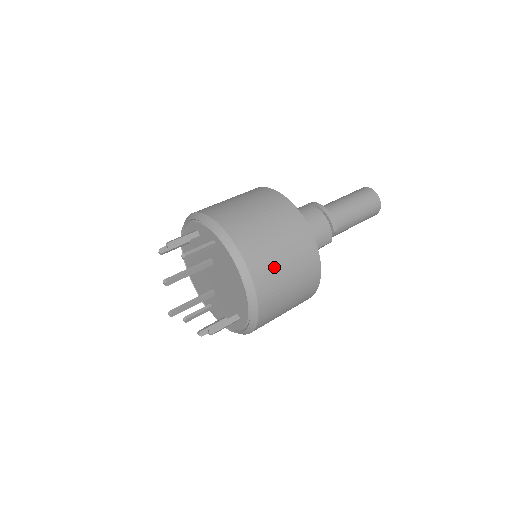
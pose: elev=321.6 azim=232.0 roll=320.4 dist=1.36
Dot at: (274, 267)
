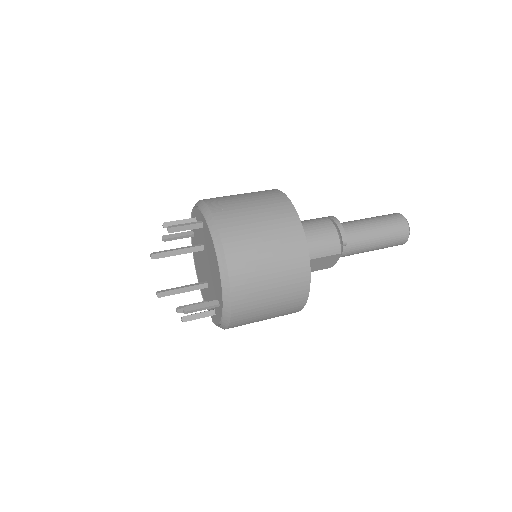
Dot at: (251, 247)
